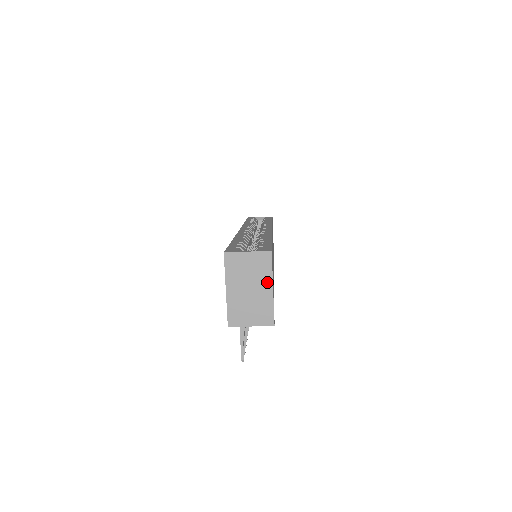
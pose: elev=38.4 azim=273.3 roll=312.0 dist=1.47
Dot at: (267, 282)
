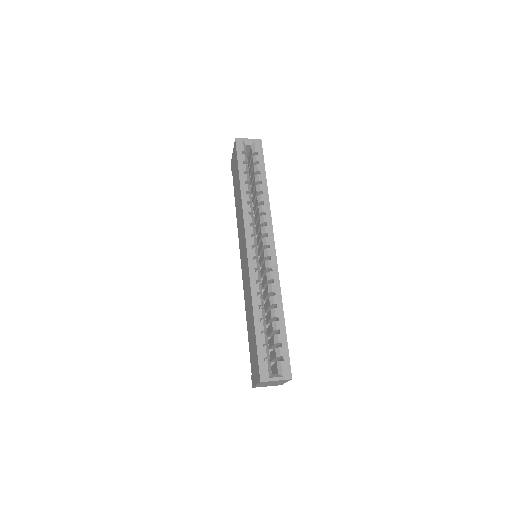
Dot at: (284, 382)
